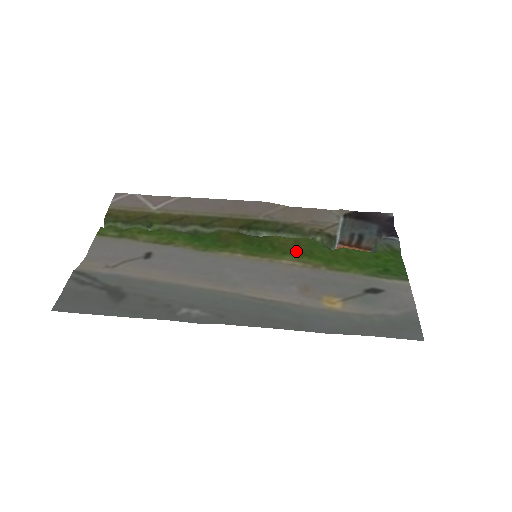
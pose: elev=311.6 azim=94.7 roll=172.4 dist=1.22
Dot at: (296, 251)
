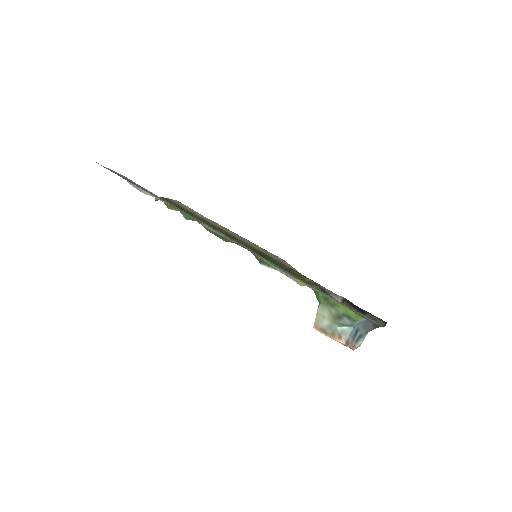
Dot at: occluded
